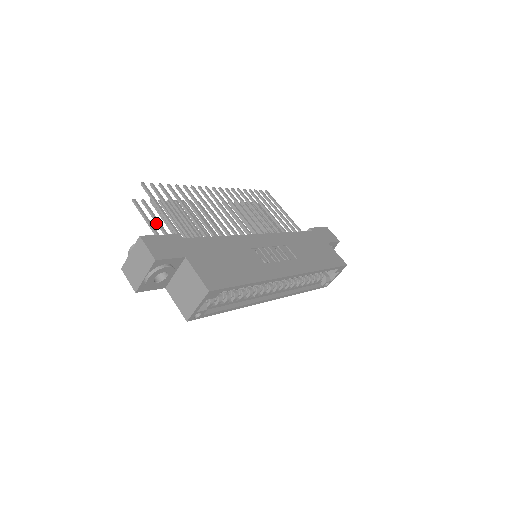
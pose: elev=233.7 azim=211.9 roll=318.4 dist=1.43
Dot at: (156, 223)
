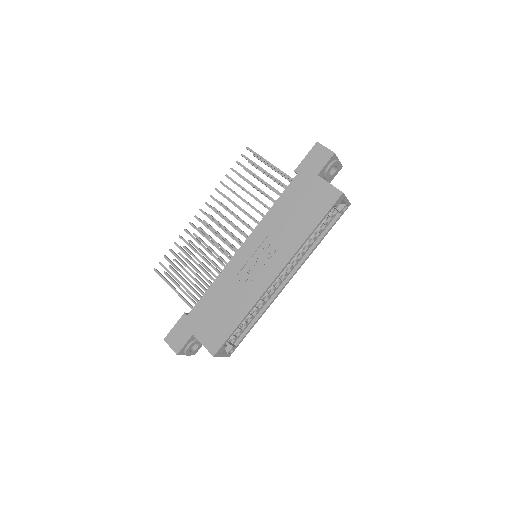
Dot at: (184, 282)
